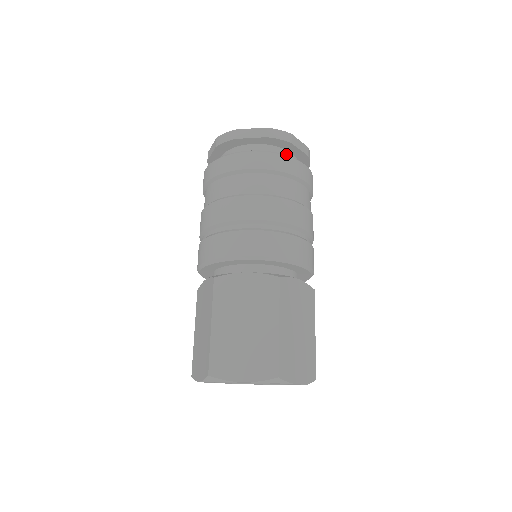
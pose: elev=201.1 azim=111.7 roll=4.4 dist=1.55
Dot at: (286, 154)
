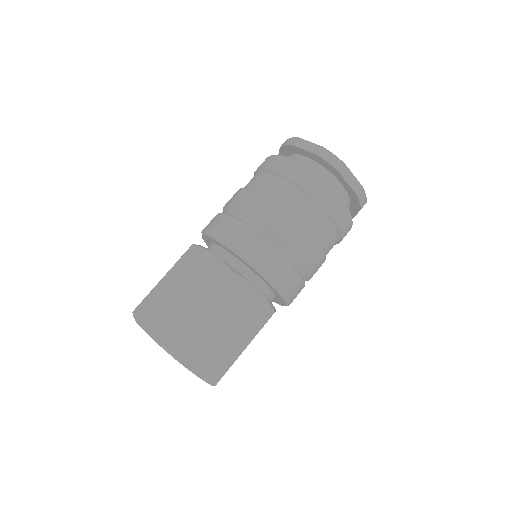
Dot at: occluded
